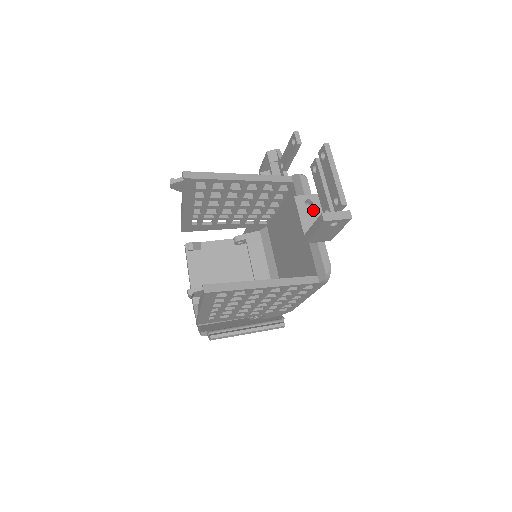
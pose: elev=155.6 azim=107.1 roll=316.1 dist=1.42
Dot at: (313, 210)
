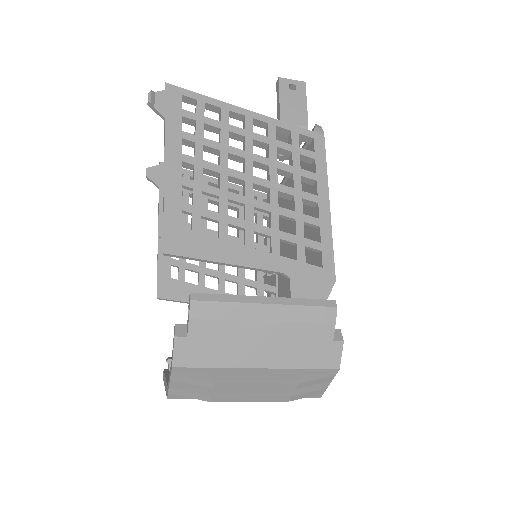
Dot at: occluded
